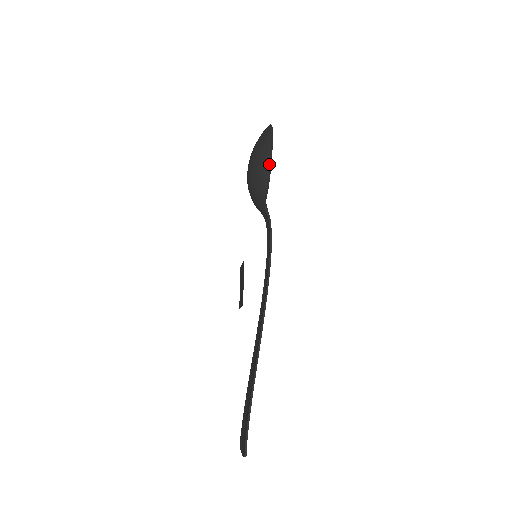
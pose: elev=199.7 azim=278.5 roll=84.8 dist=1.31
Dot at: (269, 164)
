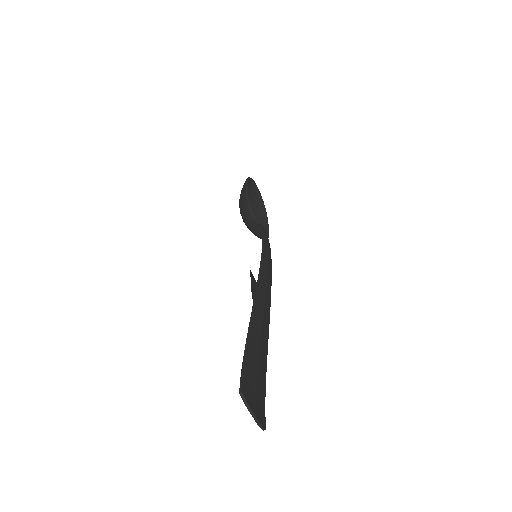
Dot at: (245, 187)
